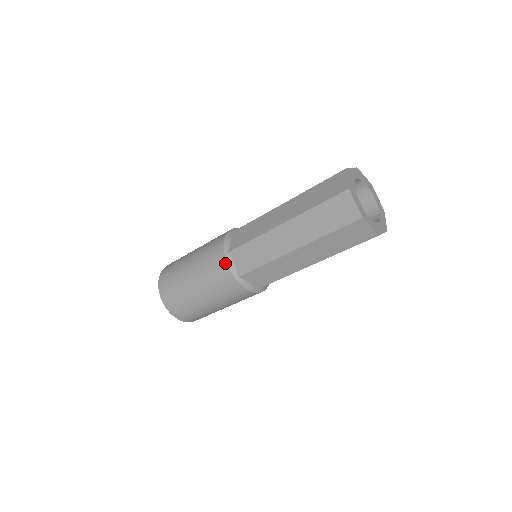
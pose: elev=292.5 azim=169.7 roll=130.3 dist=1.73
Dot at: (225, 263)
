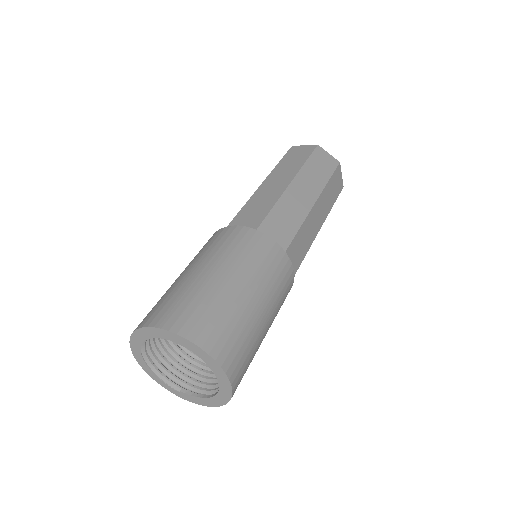
Dot at: (266, 237)
